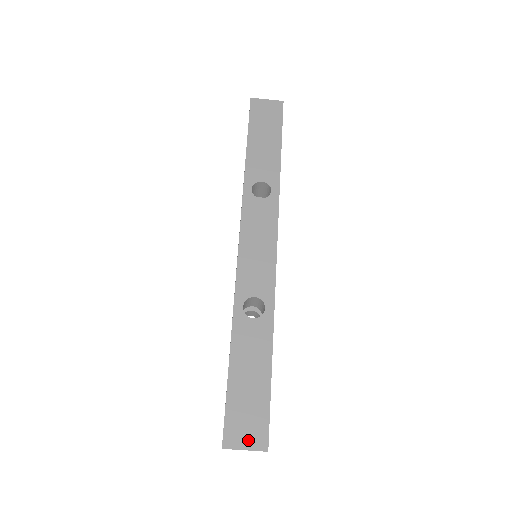
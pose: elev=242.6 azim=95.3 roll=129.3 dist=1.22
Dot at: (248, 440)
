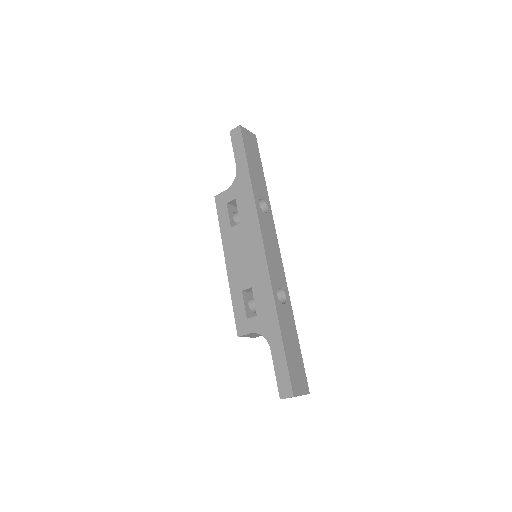
Dot at: (302, 388)
